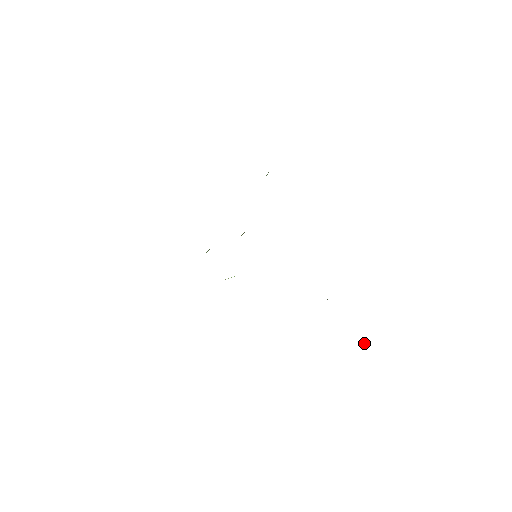
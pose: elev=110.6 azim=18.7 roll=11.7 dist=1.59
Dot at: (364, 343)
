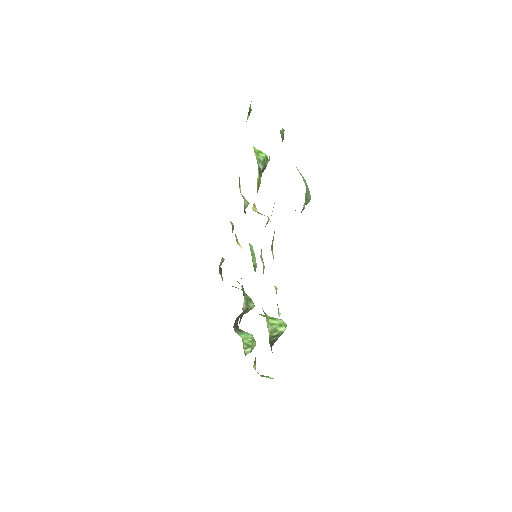
Dot at: occluded
